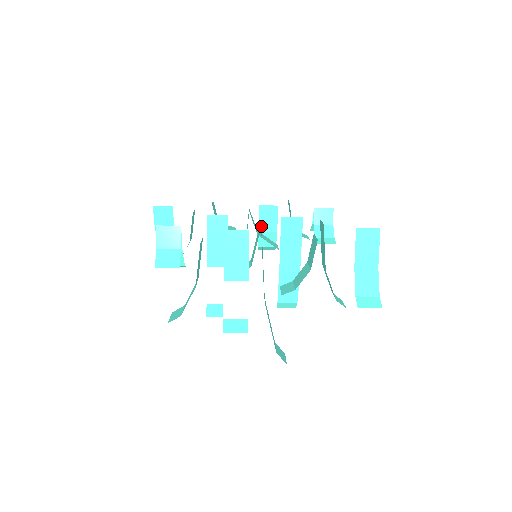
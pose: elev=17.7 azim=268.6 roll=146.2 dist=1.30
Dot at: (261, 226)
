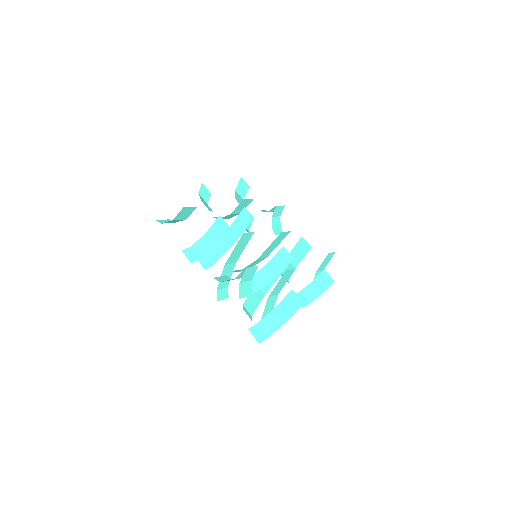
Dot at: (293, 258)
